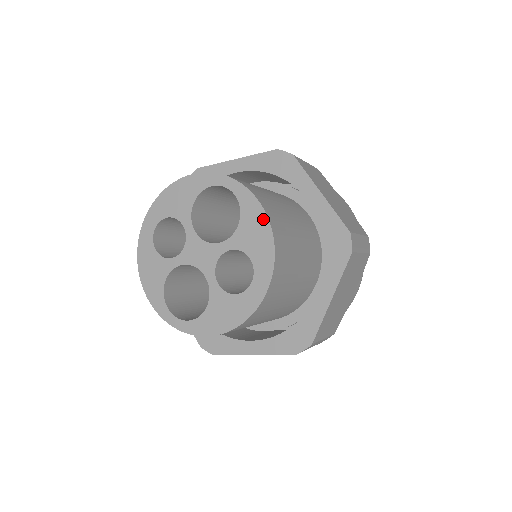
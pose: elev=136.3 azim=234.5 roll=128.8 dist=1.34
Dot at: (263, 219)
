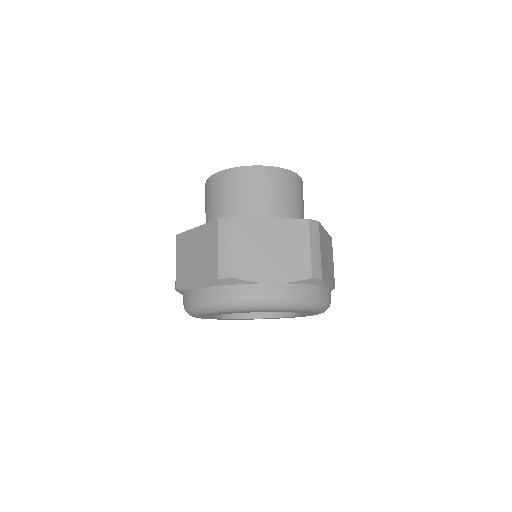
Dot at: occluded
